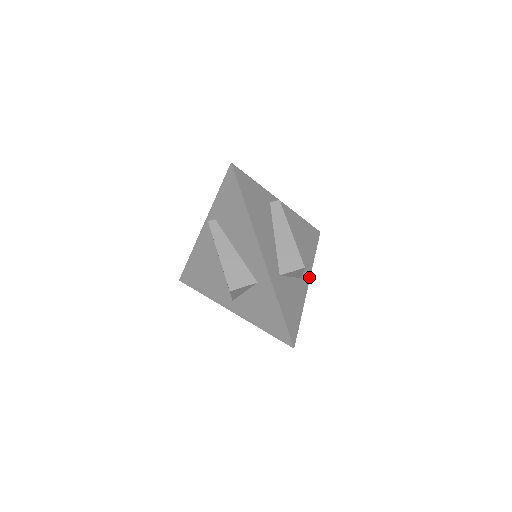
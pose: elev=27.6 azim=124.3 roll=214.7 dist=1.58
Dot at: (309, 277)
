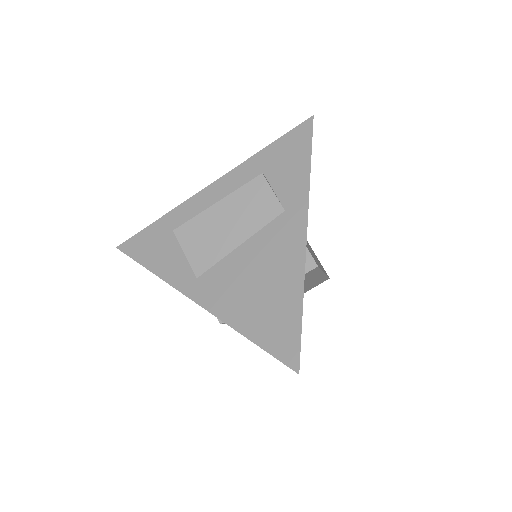
Dot at: occluded
